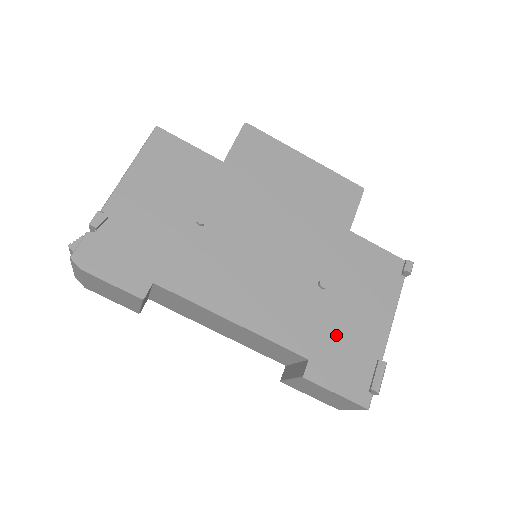
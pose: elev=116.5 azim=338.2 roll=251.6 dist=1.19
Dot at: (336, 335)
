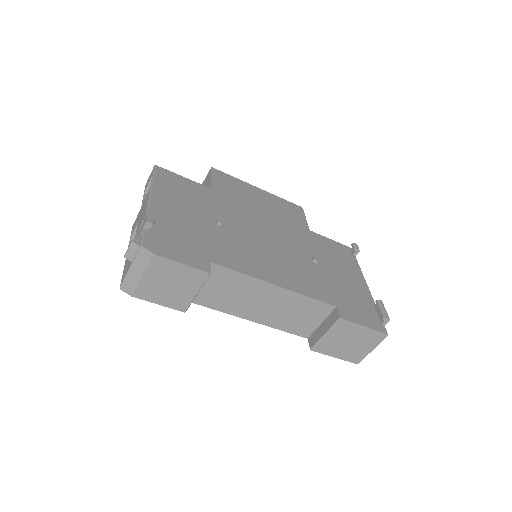
Dot at: (342, 291)
